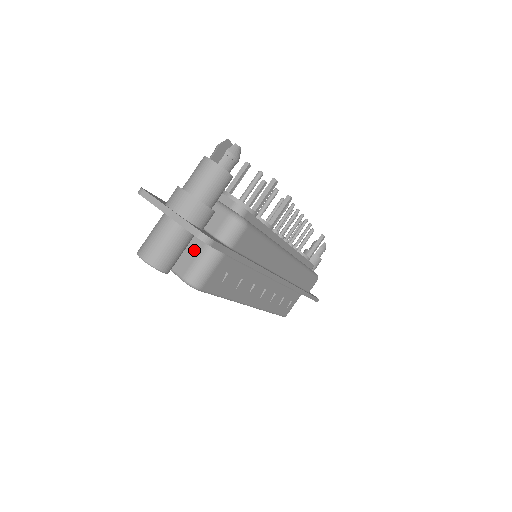
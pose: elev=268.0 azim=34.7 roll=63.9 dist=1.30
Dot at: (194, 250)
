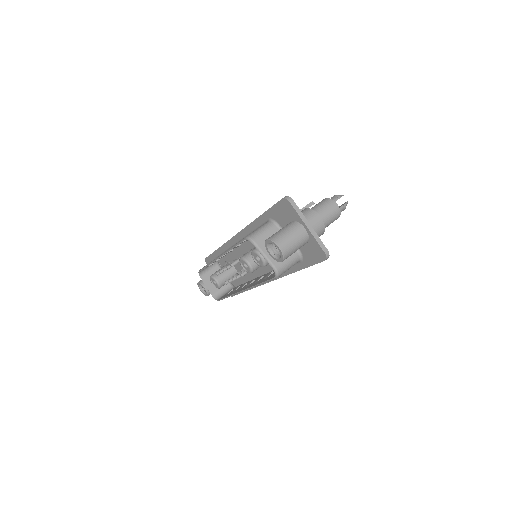
Dot at: occluded
